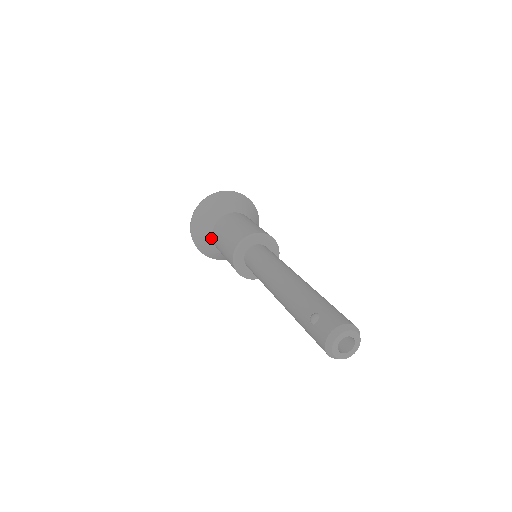
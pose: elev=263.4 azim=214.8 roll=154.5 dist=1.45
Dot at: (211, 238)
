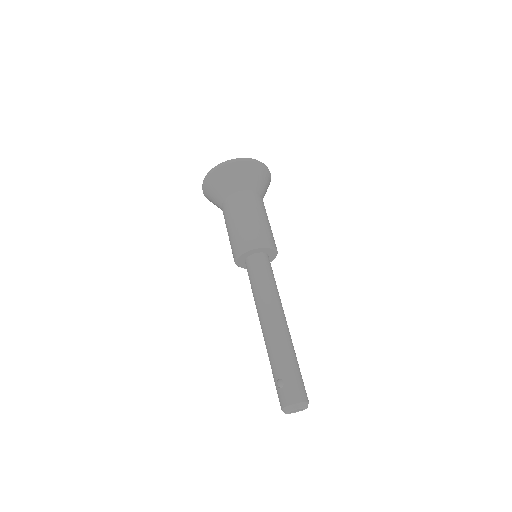
Dot at: (221, 207)
